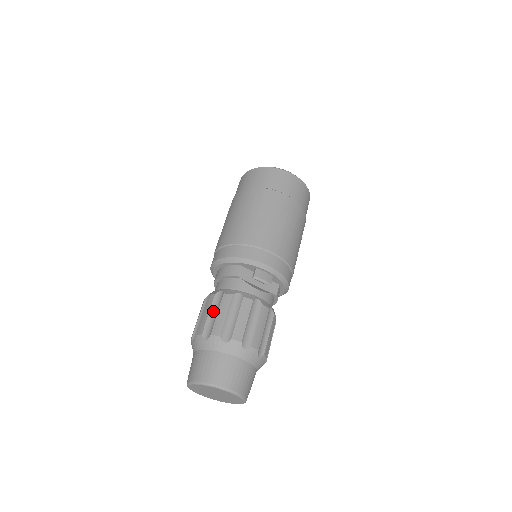
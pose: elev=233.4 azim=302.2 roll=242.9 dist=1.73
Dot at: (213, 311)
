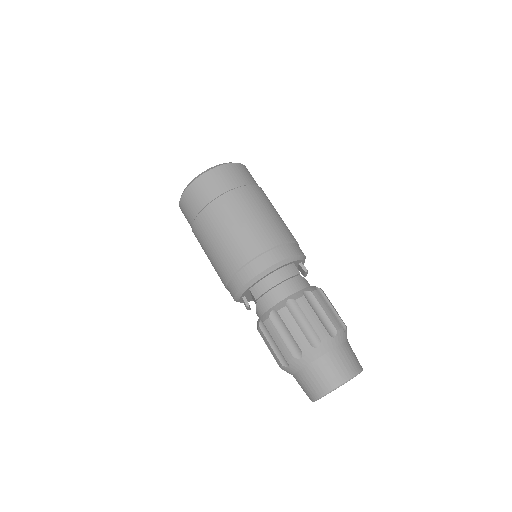
Dot at: (316, 311)
